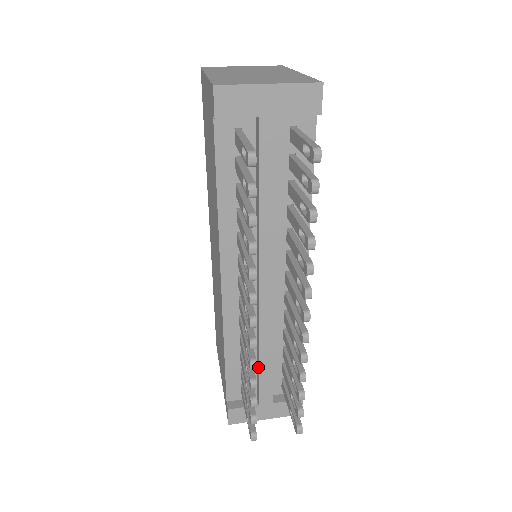
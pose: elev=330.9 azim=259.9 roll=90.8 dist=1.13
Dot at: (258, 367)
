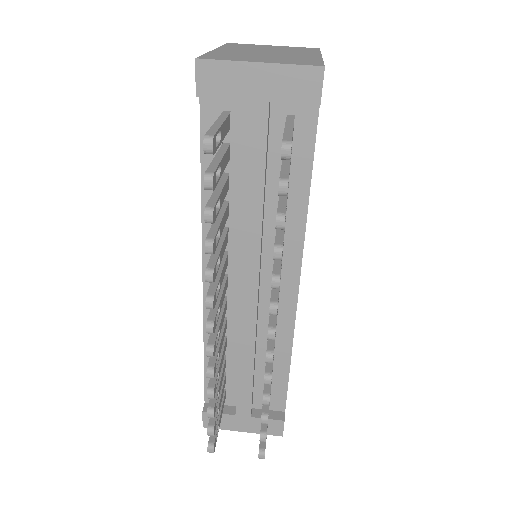
Dot at: occluded
